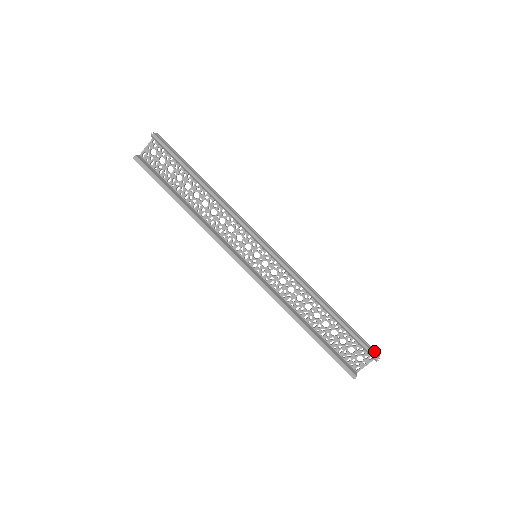
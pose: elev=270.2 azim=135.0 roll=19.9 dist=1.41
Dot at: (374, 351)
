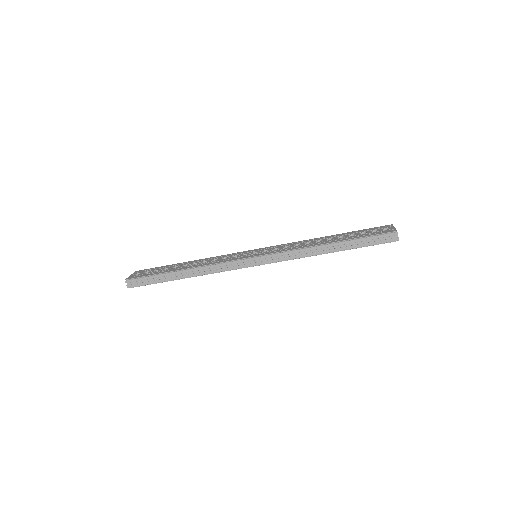
Dot at: (391, 236)
